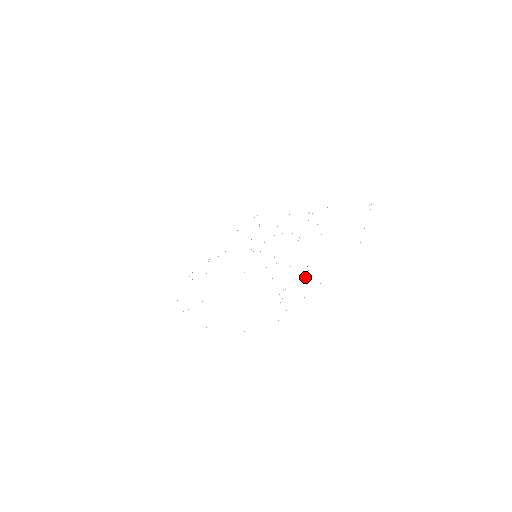
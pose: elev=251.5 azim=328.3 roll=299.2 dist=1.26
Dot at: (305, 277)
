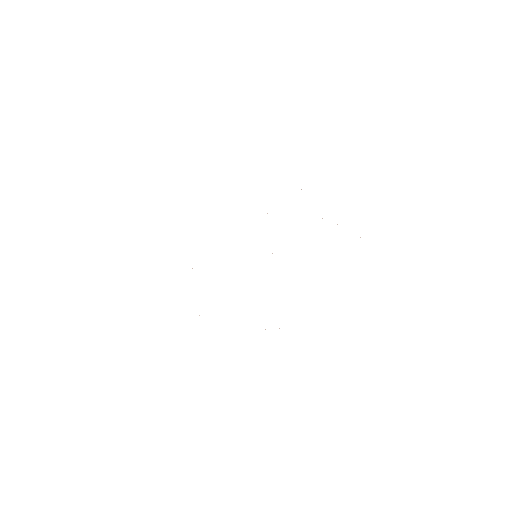
Dot at: occluded
